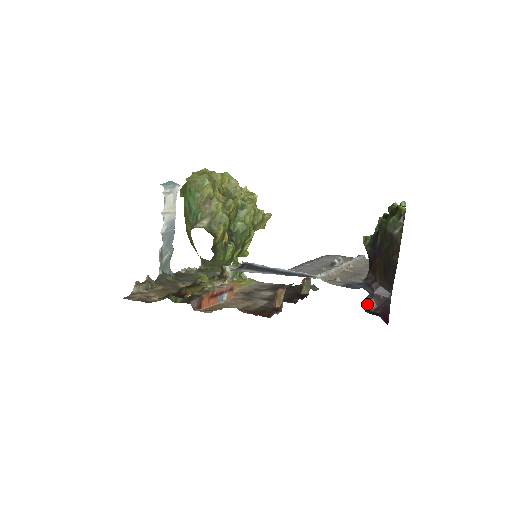
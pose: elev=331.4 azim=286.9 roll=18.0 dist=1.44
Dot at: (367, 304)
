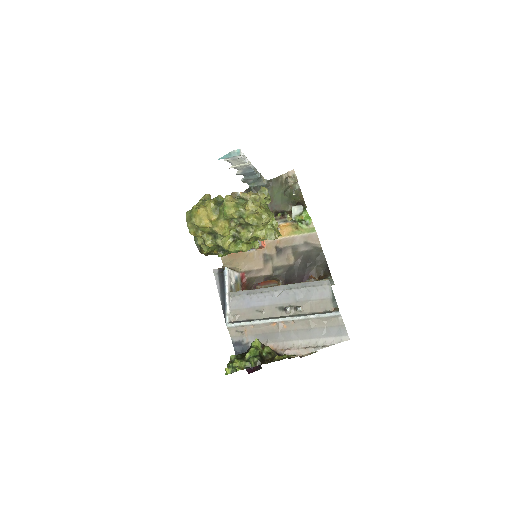
Dot at: occluded
